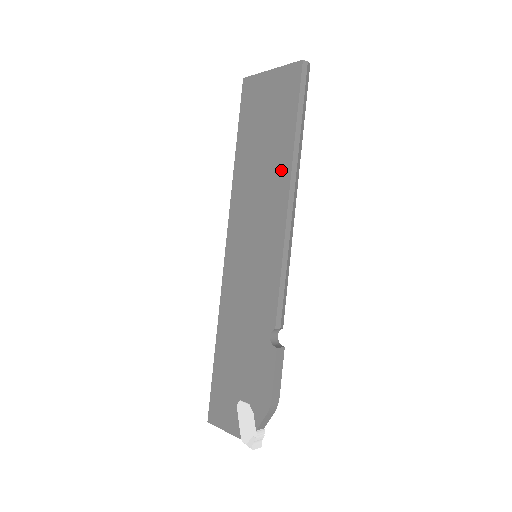
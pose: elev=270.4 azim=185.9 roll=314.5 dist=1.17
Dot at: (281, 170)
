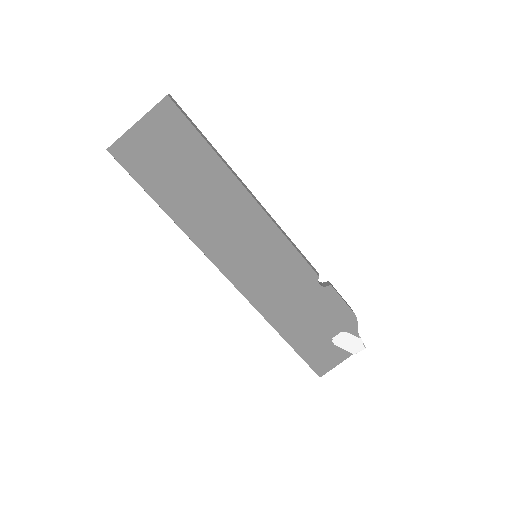
Dot at: (227, 185)
